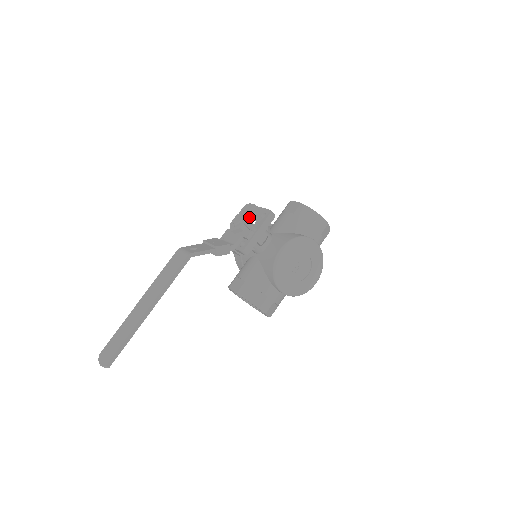
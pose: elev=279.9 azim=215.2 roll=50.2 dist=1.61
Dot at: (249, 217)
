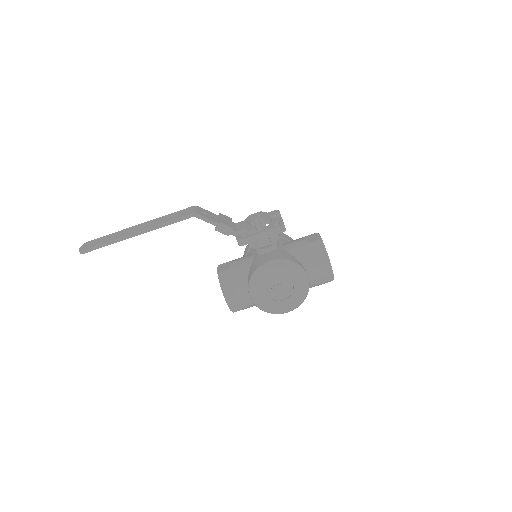
Dot at: (266, 219)
